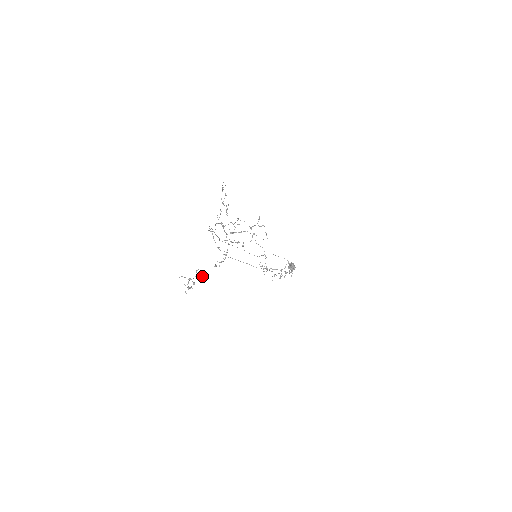
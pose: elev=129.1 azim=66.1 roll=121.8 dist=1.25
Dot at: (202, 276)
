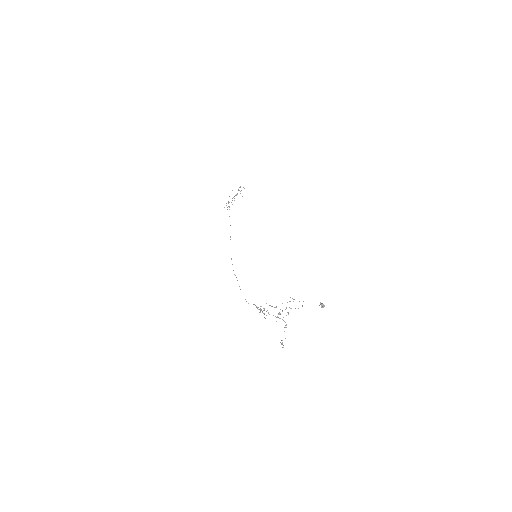
Dot at: occluded
